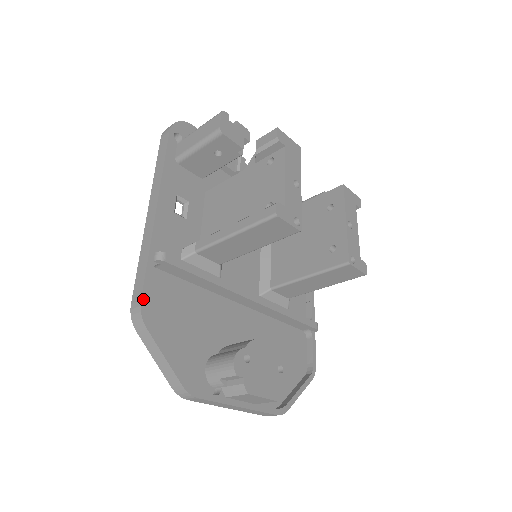
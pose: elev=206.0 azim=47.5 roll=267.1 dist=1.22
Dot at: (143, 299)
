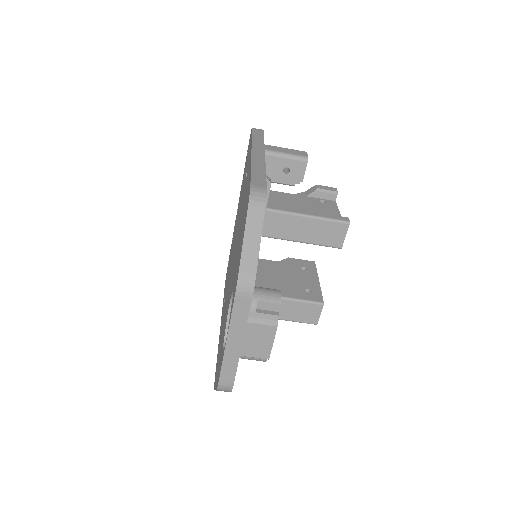
Dot at: (266, 189)
